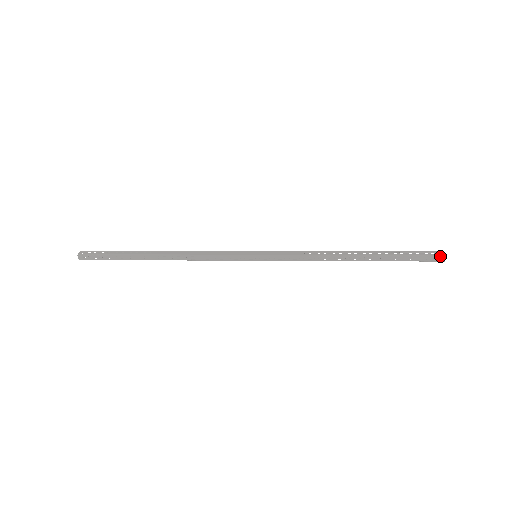
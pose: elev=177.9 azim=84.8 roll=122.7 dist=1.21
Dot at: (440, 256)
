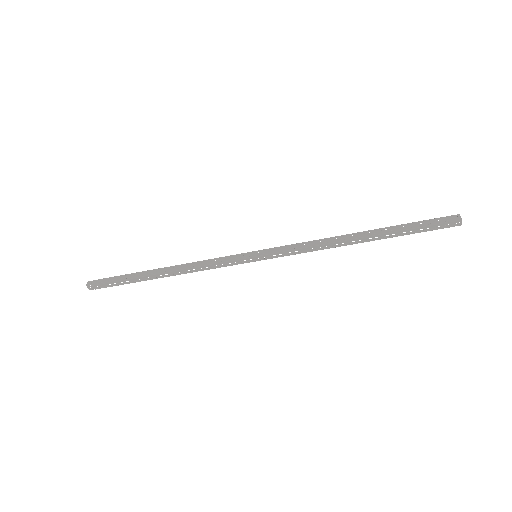
Dot at: (453, 216)
